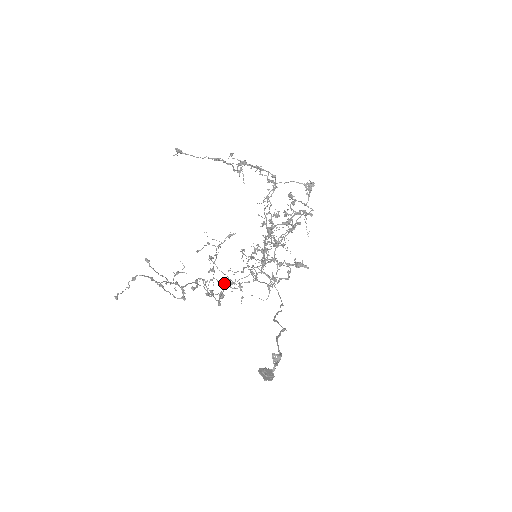
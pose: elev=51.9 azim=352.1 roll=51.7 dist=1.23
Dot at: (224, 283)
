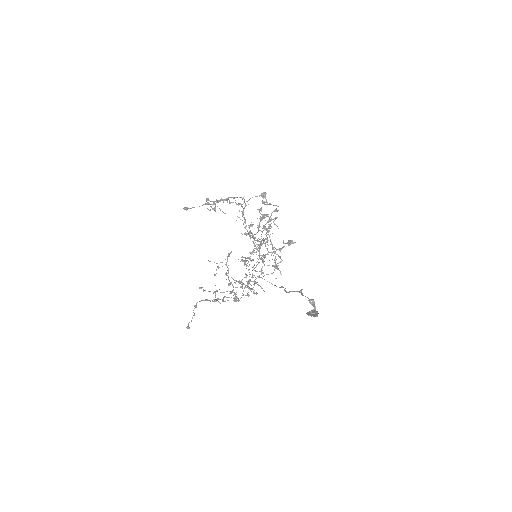
Dot at: occluded
